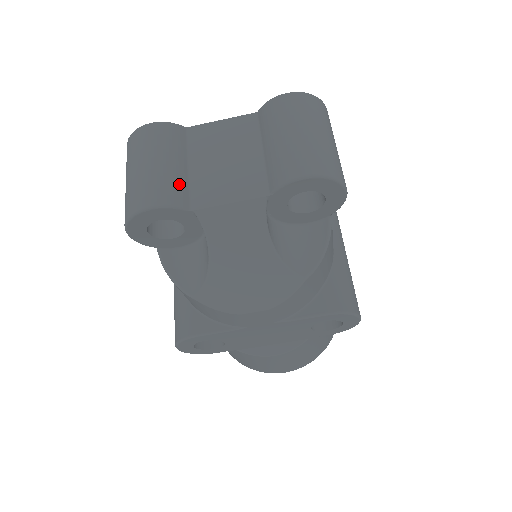
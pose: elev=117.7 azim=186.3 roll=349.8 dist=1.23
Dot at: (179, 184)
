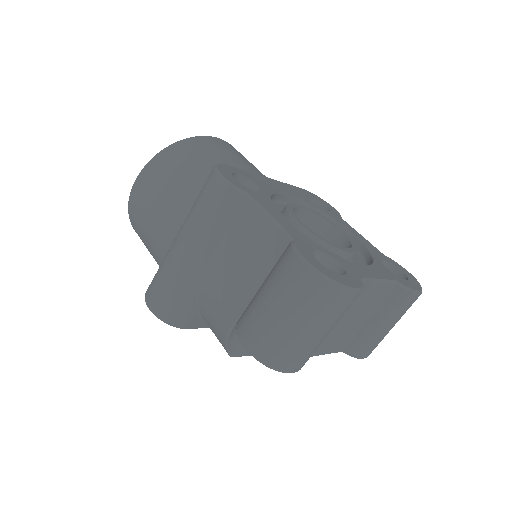
Dot at: occluded
